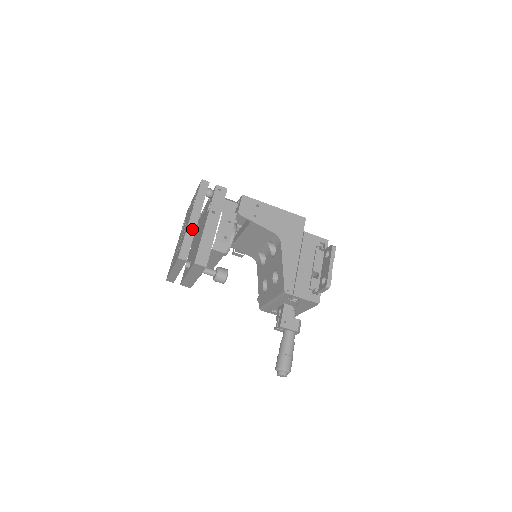
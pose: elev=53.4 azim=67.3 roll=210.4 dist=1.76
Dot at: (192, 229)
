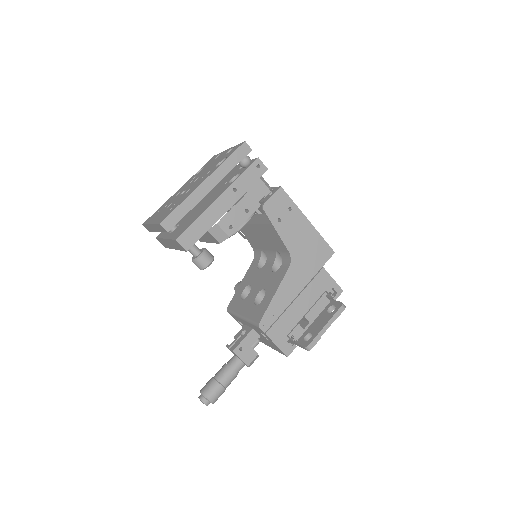
Dot at: (197, 197)
